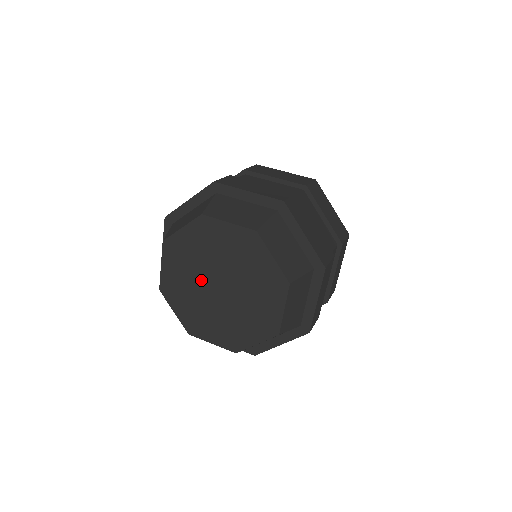
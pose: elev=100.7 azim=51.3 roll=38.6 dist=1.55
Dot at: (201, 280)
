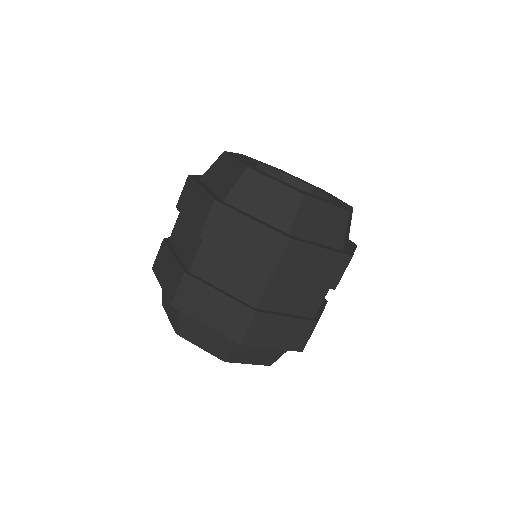
Dot at: occluded
